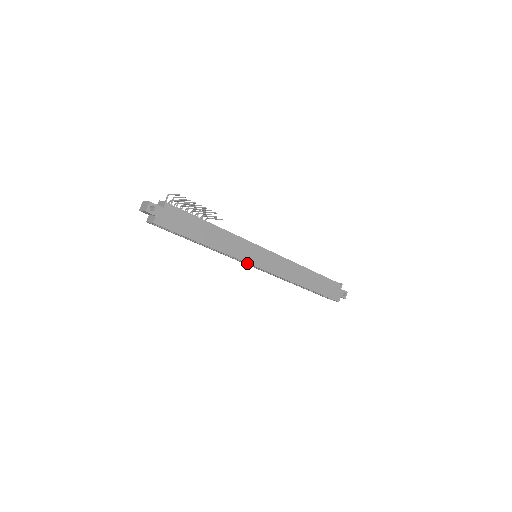
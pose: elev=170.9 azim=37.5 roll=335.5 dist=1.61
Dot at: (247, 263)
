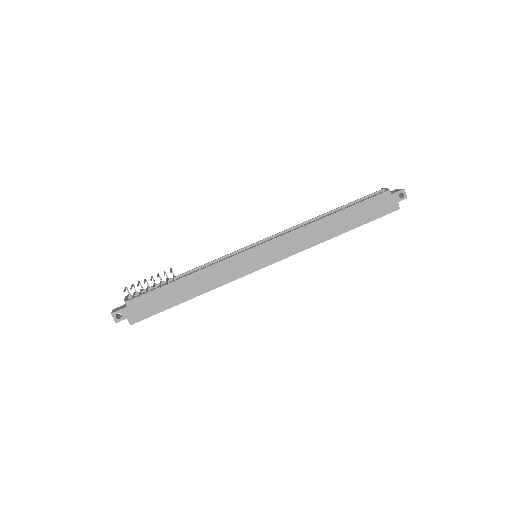
Dot at: (249, 273)
